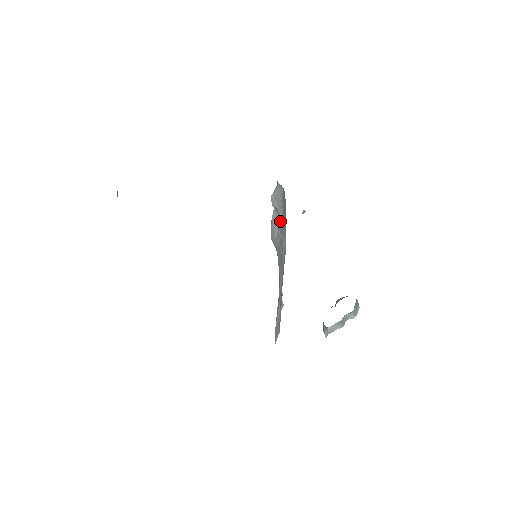
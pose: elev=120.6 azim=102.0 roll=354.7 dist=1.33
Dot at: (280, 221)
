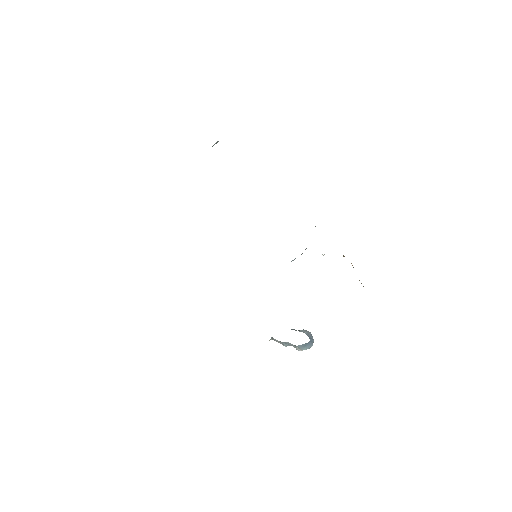
Dot at: occluded
